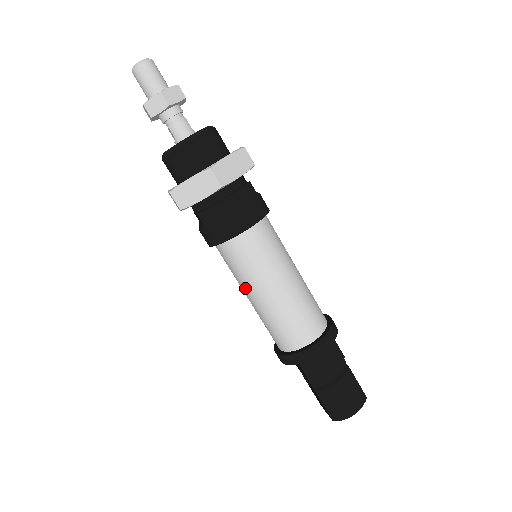
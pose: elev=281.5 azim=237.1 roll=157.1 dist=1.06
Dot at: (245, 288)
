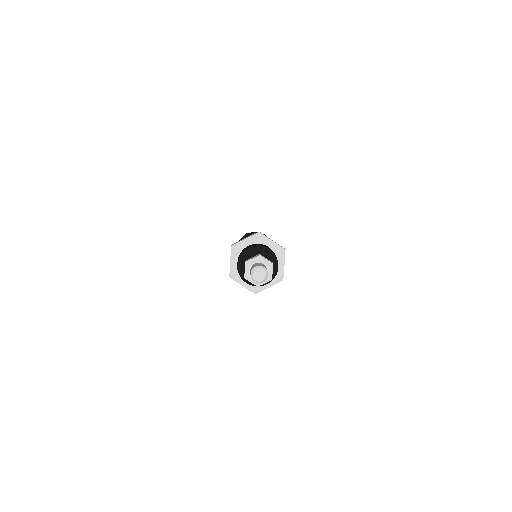
Dot at: occluded
